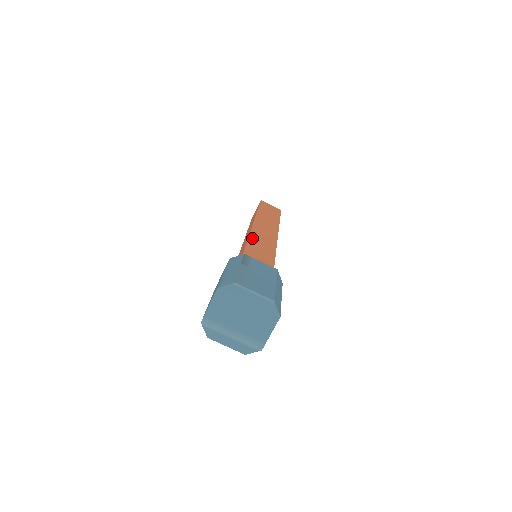
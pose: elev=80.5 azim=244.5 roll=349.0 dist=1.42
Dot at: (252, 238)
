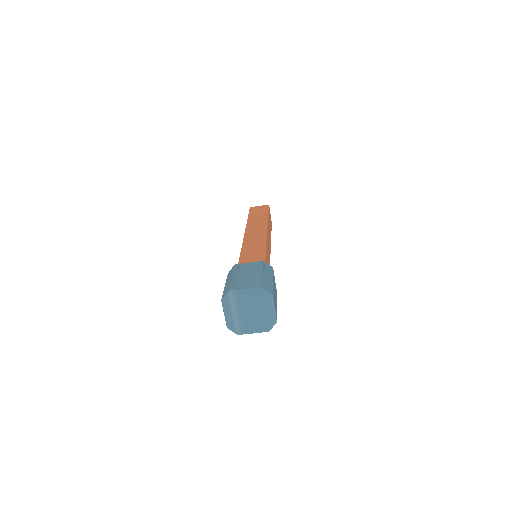
Dot at: occluded
